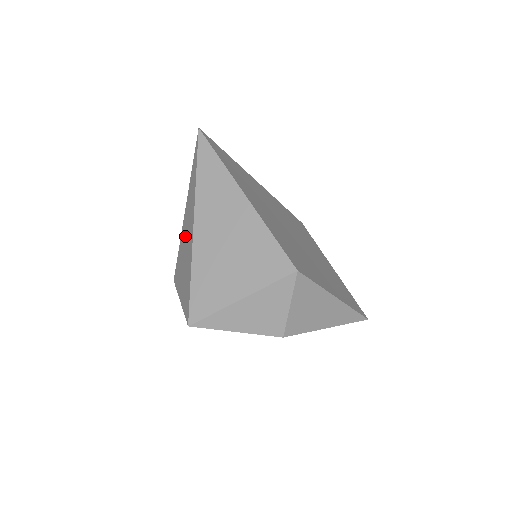
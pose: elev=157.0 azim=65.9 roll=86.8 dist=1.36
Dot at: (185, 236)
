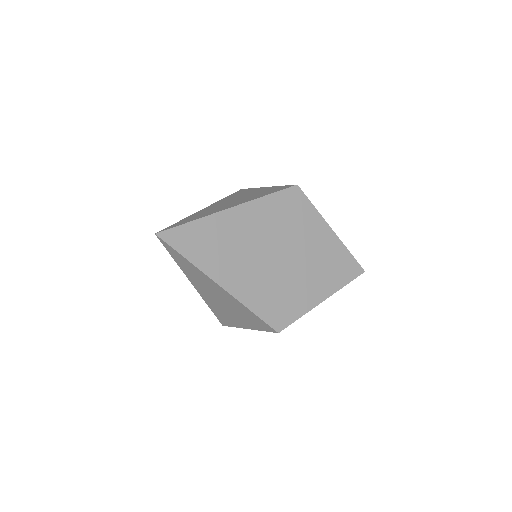
Dot at: occluded
